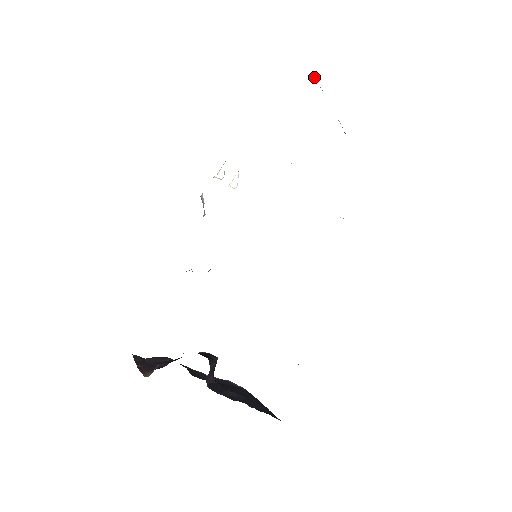
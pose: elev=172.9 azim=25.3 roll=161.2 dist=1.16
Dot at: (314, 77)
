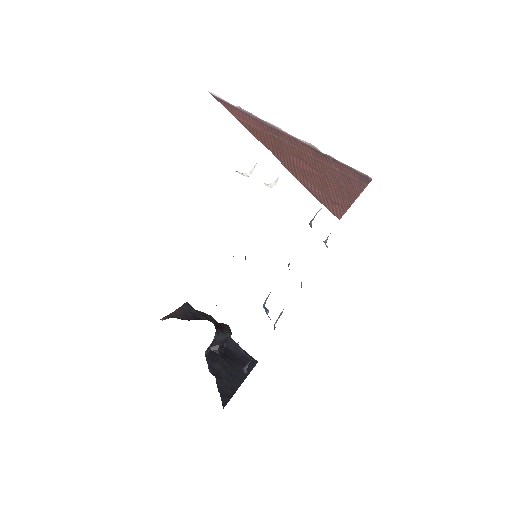
Dot at: (219, 96)
